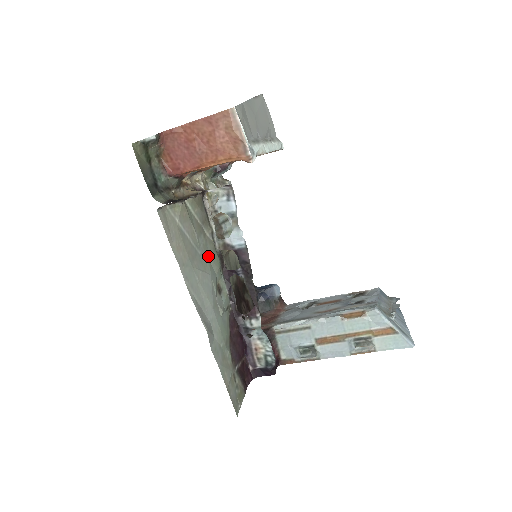
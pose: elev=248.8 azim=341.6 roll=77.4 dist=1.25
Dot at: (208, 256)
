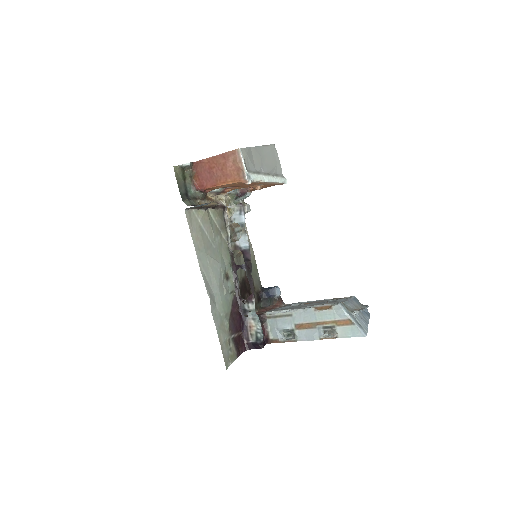
Dot at: (221, 251)
